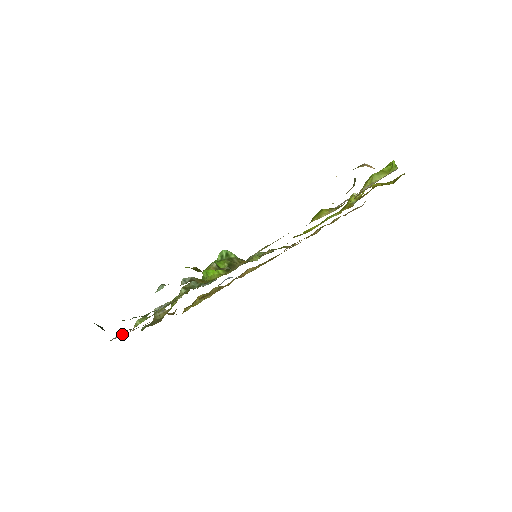
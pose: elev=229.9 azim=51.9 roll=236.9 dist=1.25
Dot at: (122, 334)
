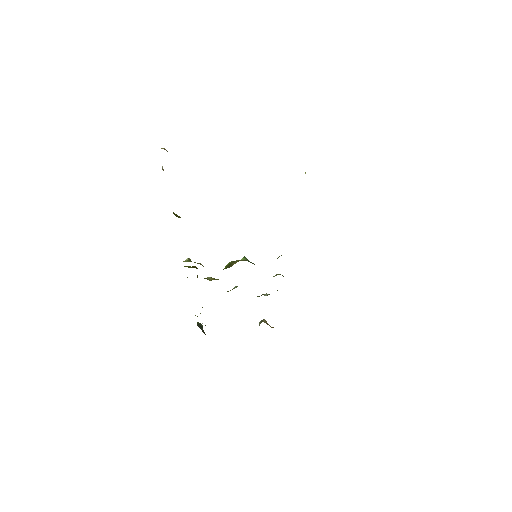
Dot at: occluded
